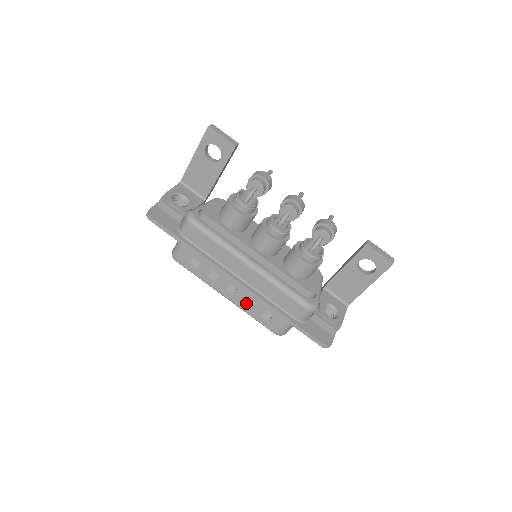
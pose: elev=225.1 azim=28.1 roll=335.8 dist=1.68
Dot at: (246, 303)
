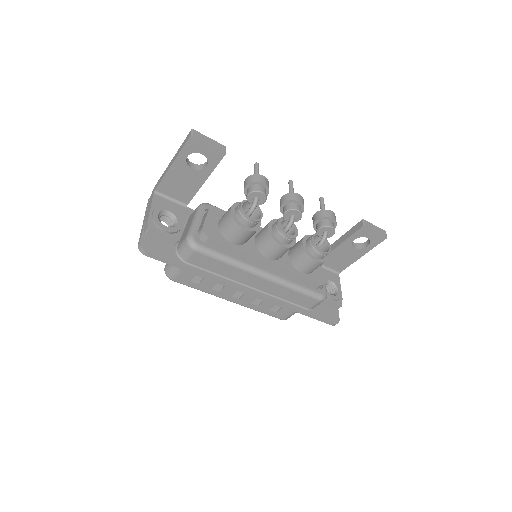
Dot at: (254, 303)
